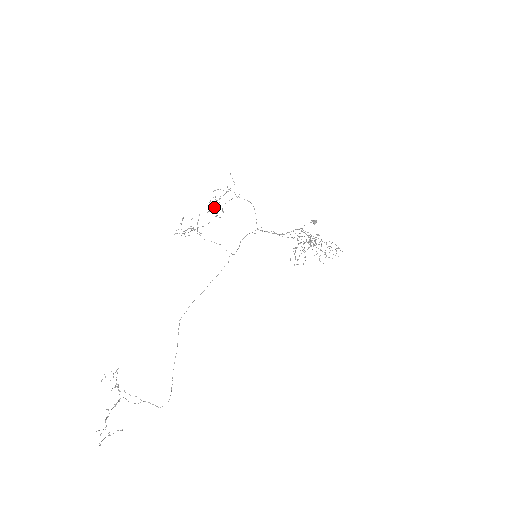
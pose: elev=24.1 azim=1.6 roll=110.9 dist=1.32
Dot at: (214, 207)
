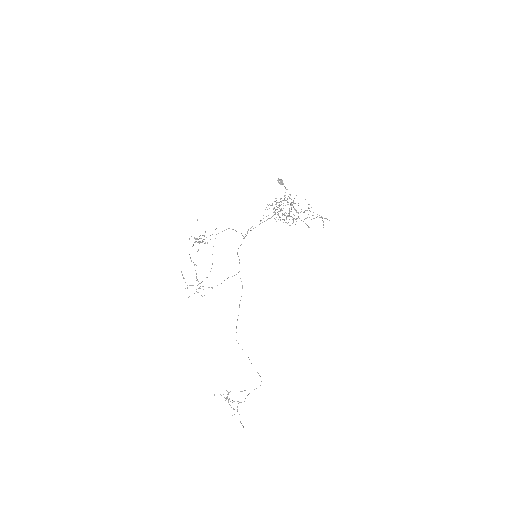
Dot at: occluded
